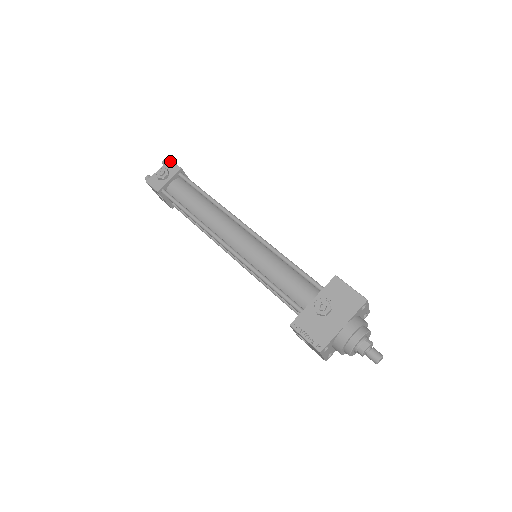
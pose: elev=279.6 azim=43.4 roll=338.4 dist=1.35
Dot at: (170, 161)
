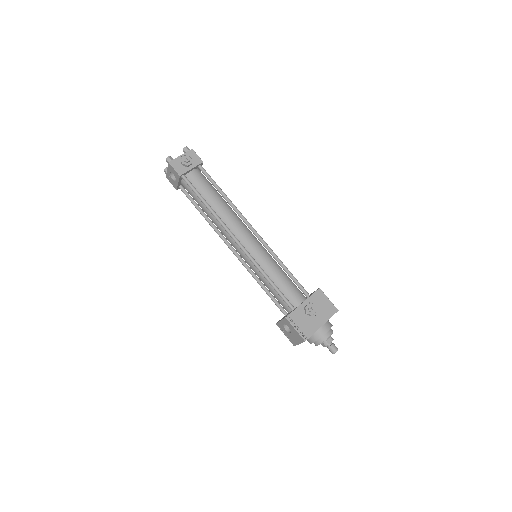
Dot at: (193, 151)
